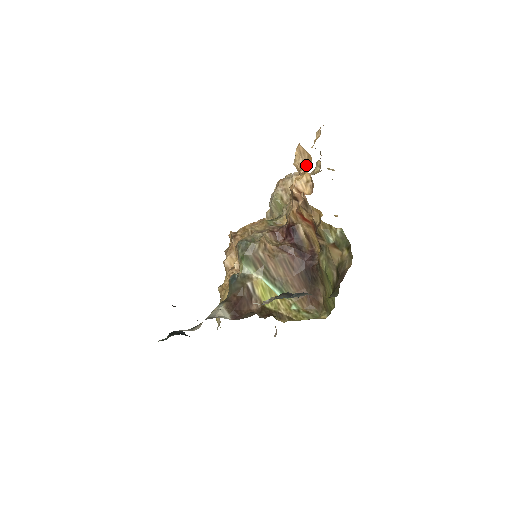
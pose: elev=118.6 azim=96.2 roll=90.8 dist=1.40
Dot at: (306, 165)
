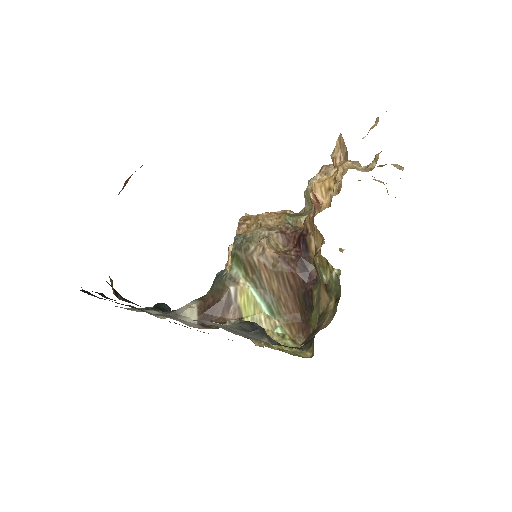
Dot at: (339, 164)
